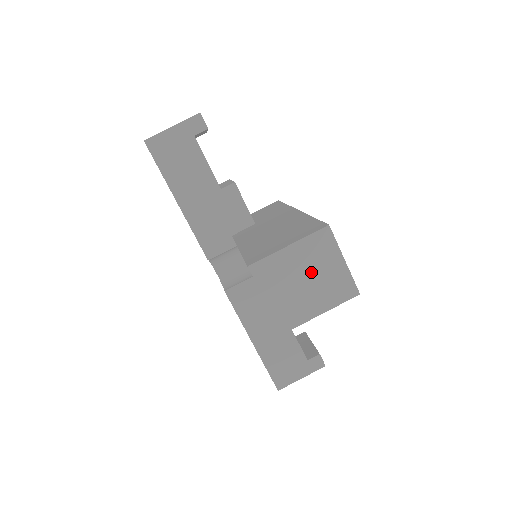
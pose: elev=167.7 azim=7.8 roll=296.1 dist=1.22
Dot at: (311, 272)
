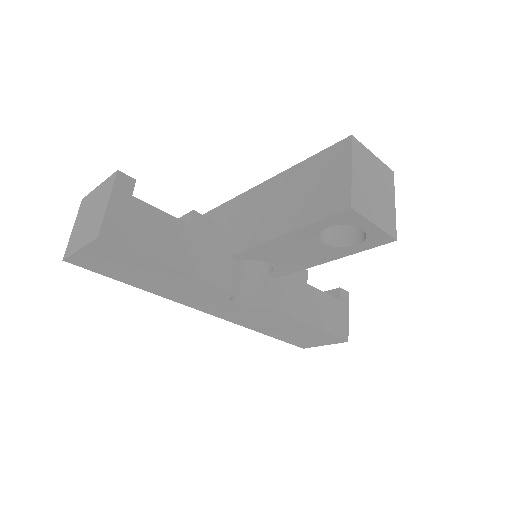
Dot at: (371, 179)
